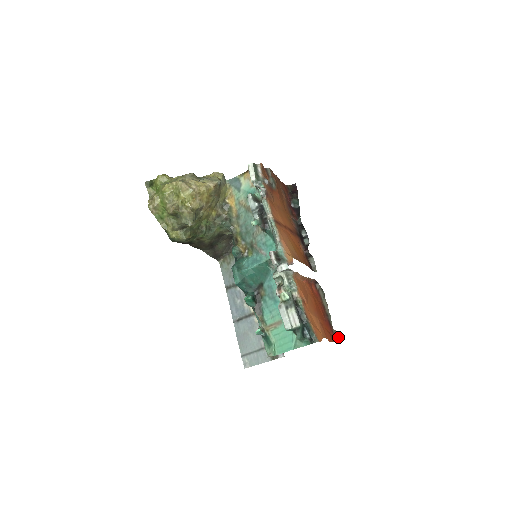
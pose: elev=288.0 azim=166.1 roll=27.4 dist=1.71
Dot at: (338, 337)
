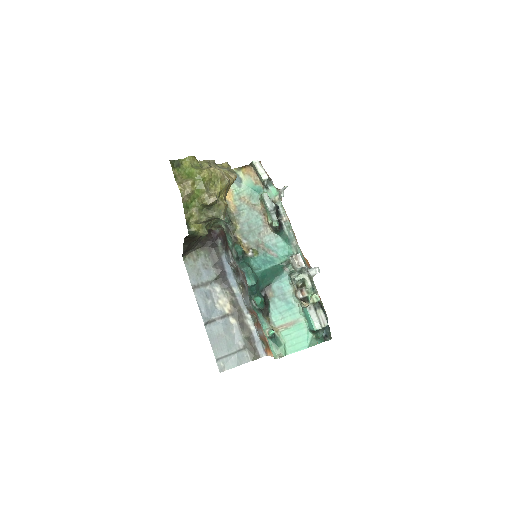
Dot at: occluded
